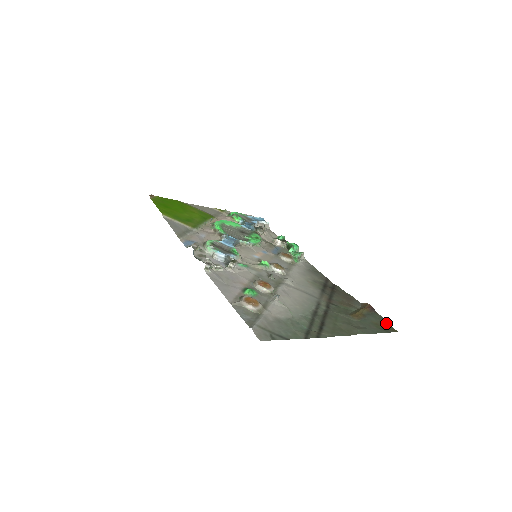
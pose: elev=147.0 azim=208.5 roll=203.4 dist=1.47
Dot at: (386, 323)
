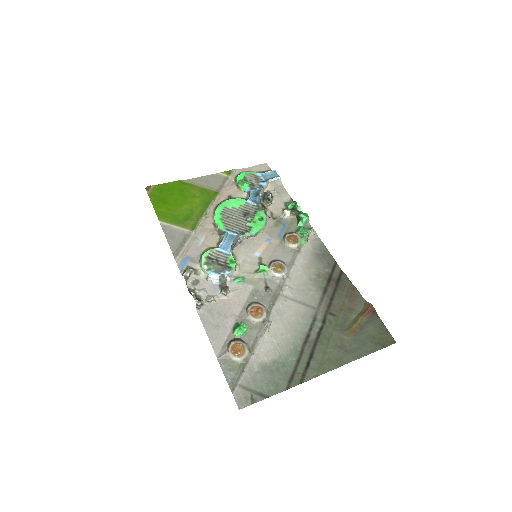
Dot at: (385, 332)
